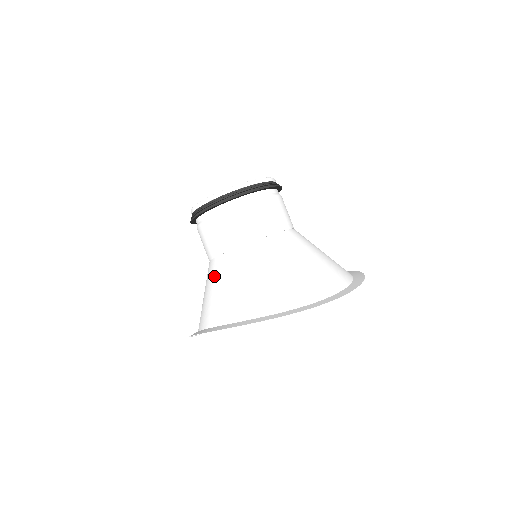
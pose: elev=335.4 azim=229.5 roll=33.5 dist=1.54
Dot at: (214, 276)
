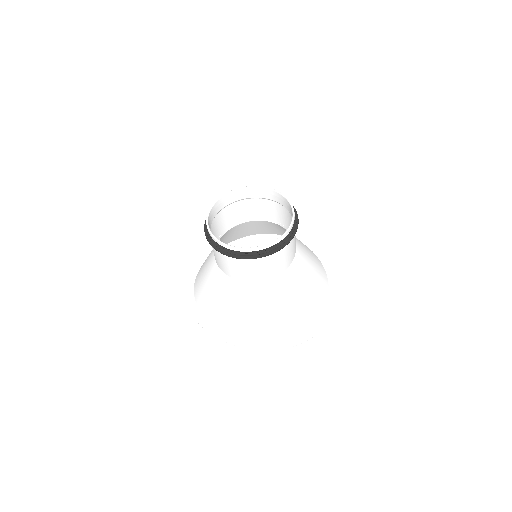
Dot at: (229, 293)
